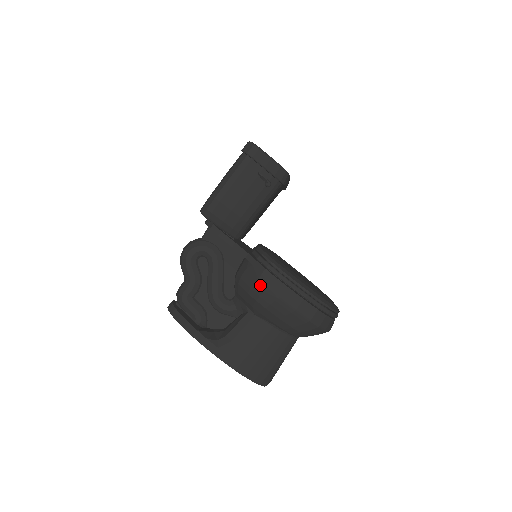
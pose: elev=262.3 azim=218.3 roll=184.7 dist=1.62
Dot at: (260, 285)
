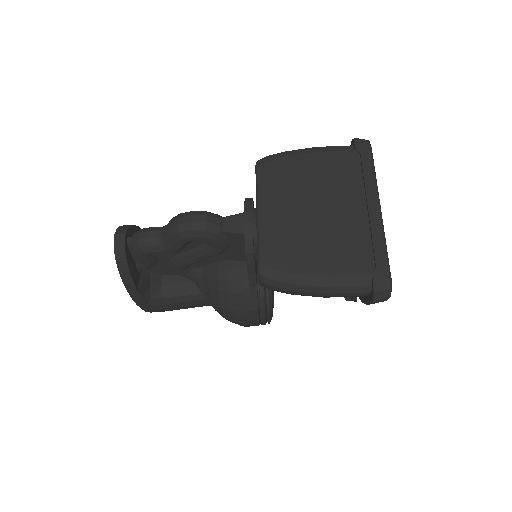
Dot at: (239, 314)
